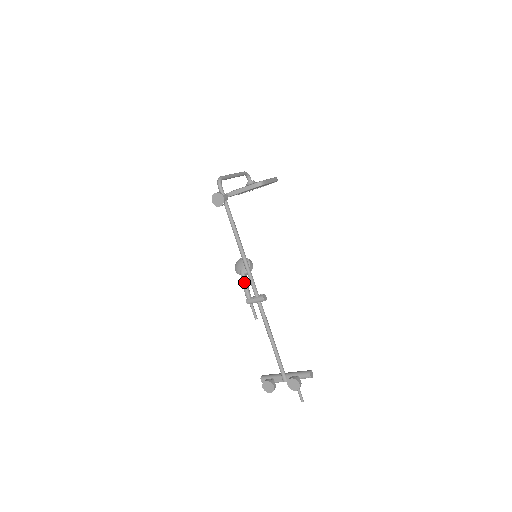
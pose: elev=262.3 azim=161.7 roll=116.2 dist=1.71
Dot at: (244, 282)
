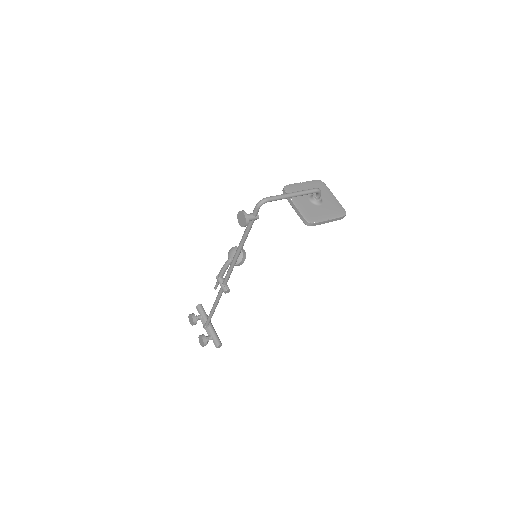
Dot at: (224, 267)
